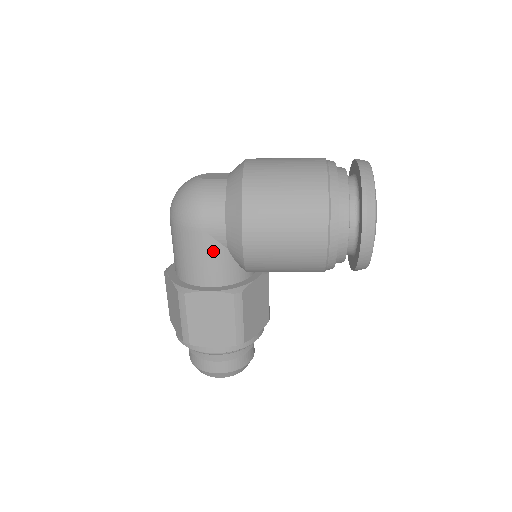
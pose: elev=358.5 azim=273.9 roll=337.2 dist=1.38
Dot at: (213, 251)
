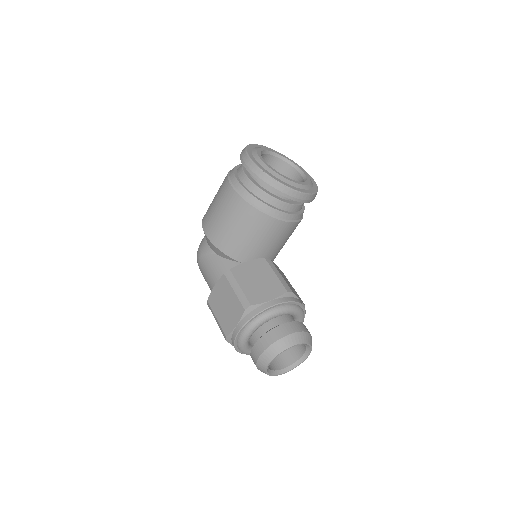
Dot at: (210, 262)
